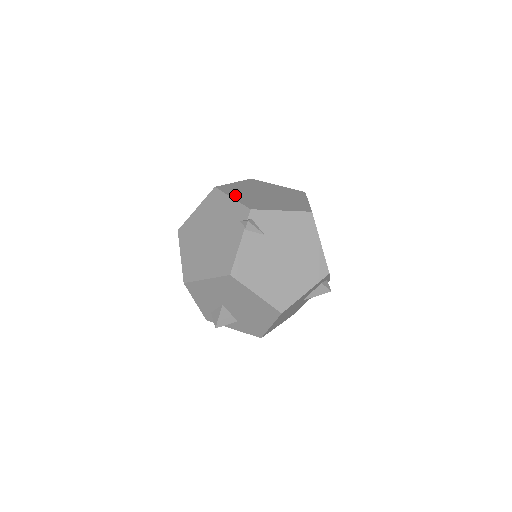
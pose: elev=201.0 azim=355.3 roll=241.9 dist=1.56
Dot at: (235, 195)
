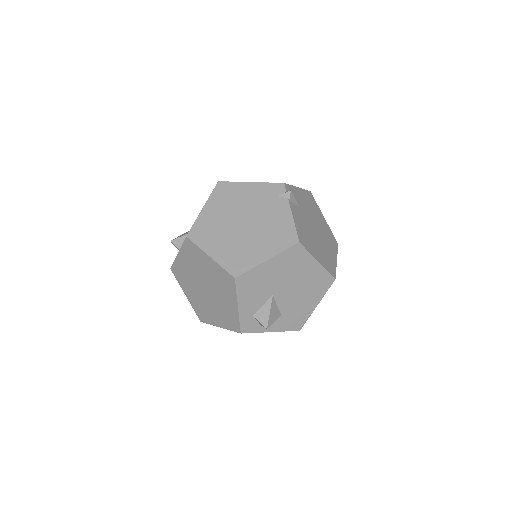
Dot at: occluded
